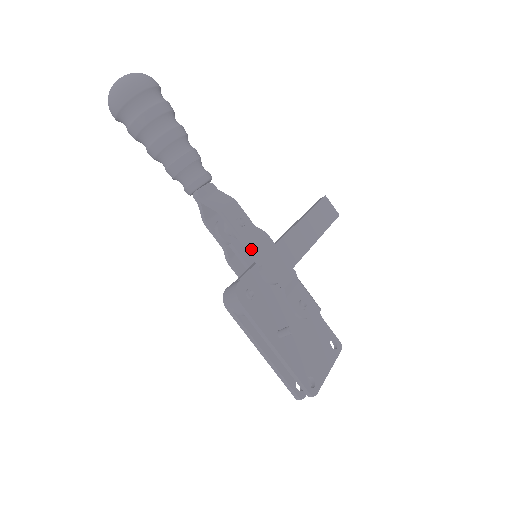
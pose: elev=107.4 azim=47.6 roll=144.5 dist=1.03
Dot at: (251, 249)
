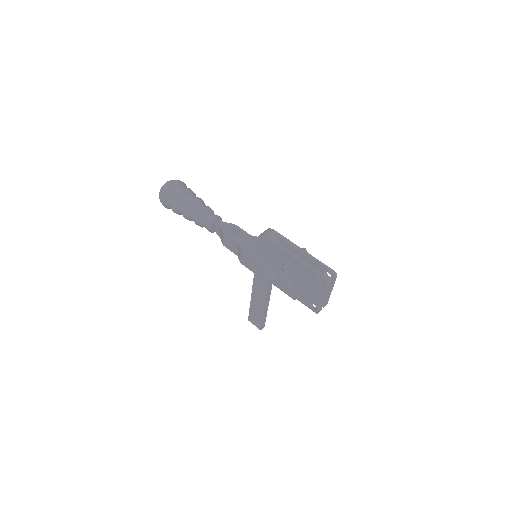
Dot at: (256, 245)
